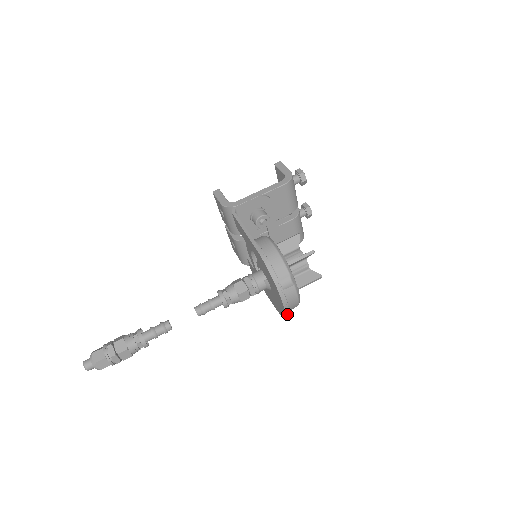
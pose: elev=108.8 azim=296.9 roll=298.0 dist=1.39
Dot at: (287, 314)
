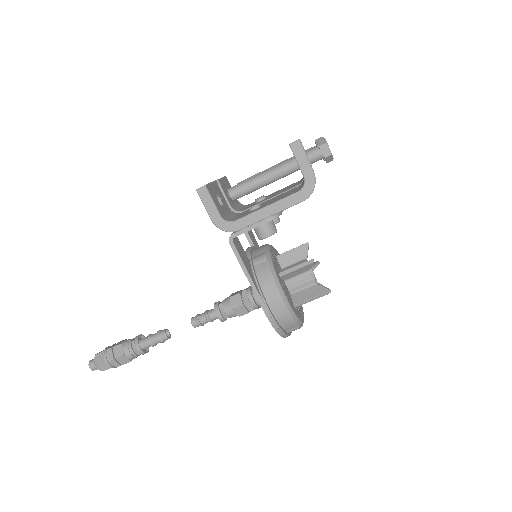
Dot at: occluded
